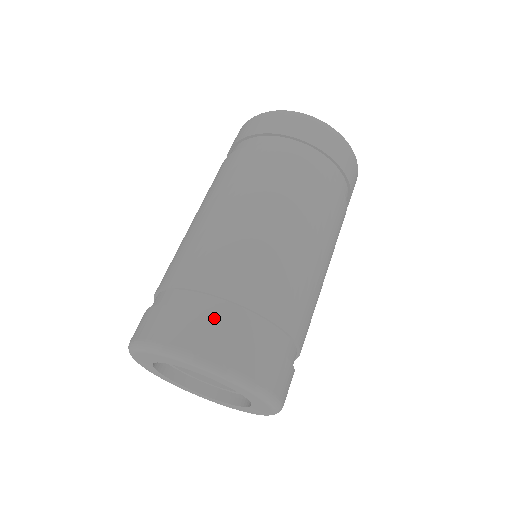
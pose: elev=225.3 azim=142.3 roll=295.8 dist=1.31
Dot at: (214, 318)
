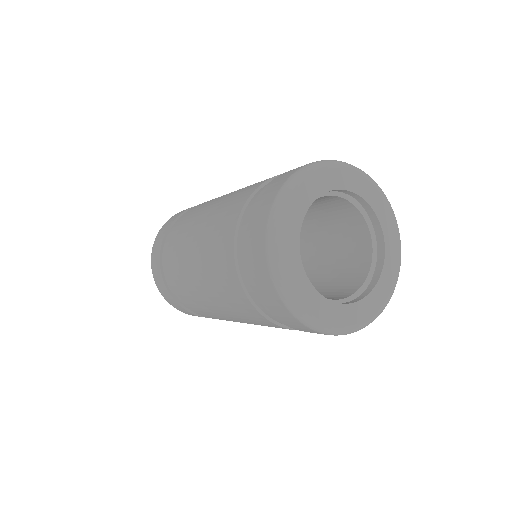
Dot at: (176, 302)
